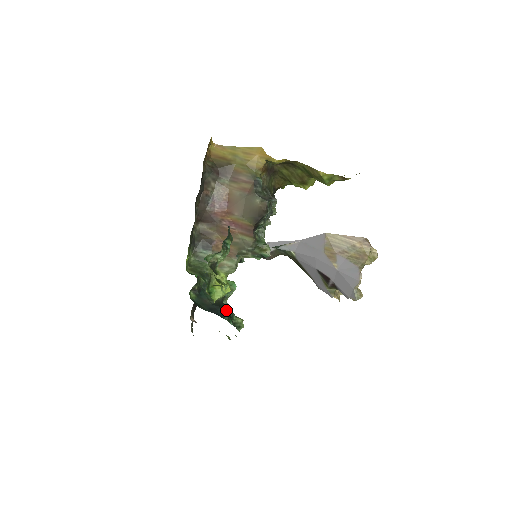
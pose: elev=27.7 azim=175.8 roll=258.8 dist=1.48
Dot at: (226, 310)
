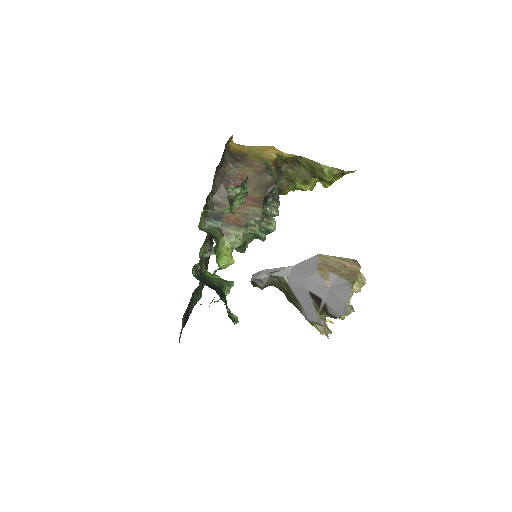
Dot at: occluded
